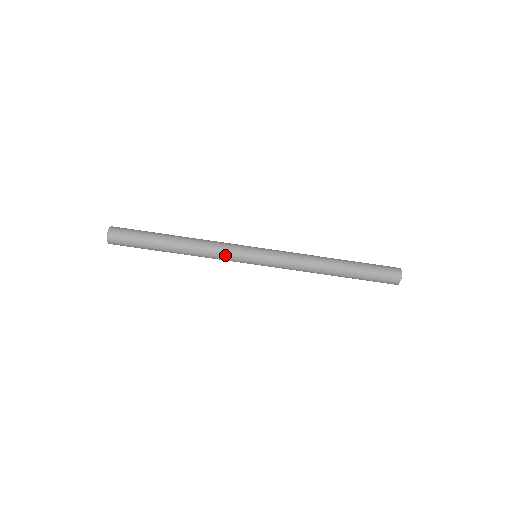
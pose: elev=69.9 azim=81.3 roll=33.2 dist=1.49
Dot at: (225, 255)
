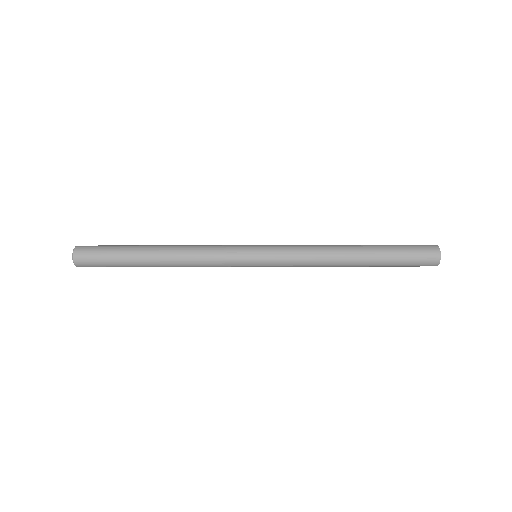
Dot at: (218, 262)
